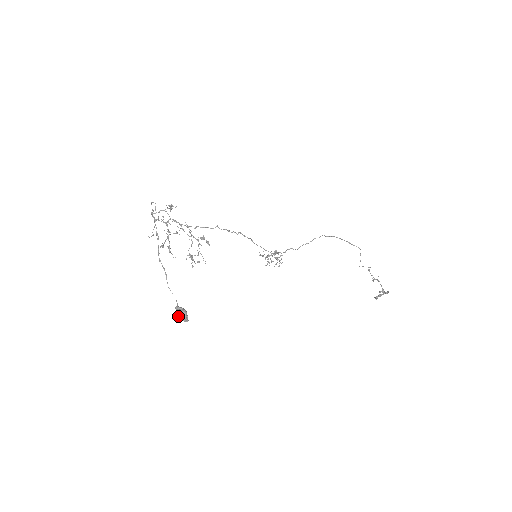
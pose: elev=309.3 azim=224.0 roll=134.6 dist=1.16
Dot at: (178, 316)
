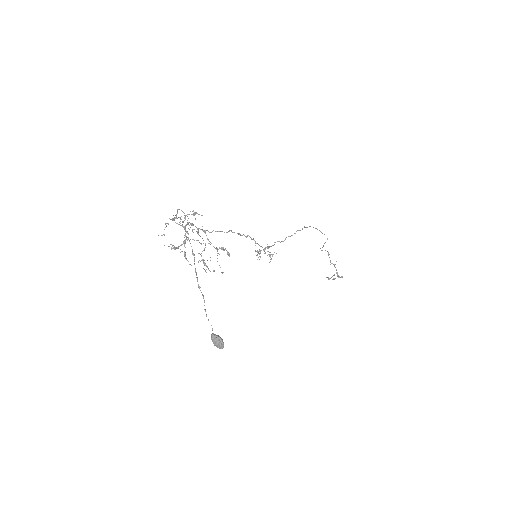
Dot at: (214, 344)
